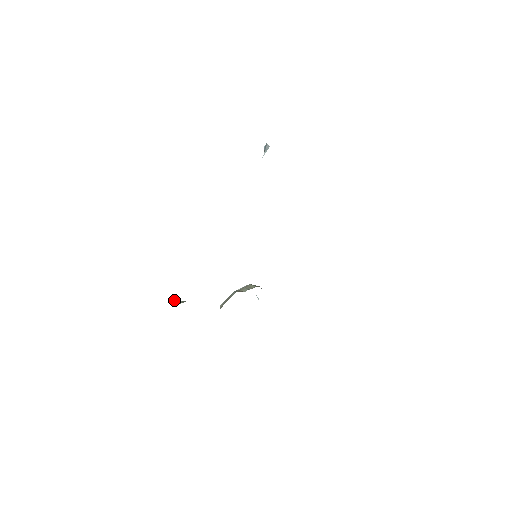
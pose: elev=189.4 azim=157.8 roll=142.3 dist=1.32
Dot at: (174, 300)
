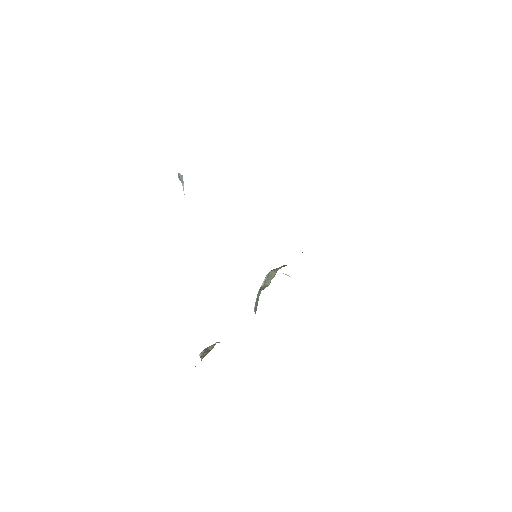
Dot at: (203, 351)
